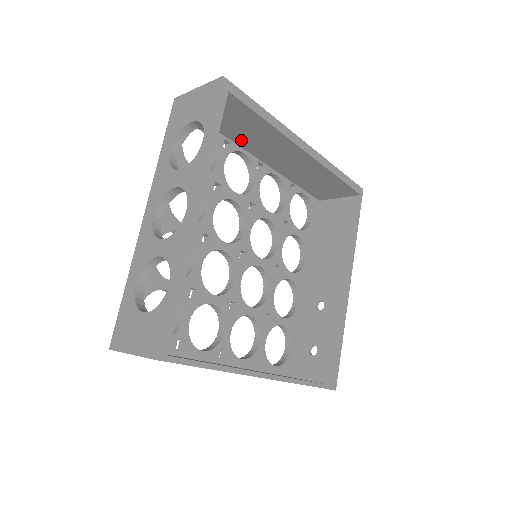
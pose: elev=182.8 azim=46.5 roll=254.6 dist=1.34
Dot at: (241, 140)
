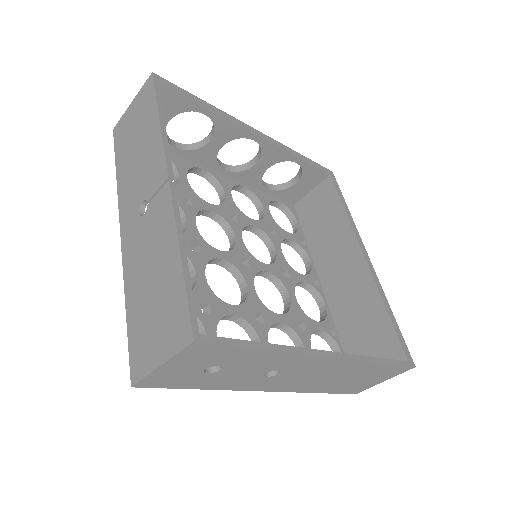
Dot at: (316, 245)
